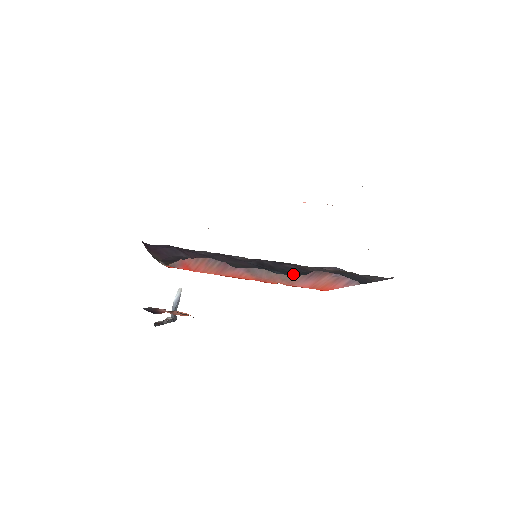
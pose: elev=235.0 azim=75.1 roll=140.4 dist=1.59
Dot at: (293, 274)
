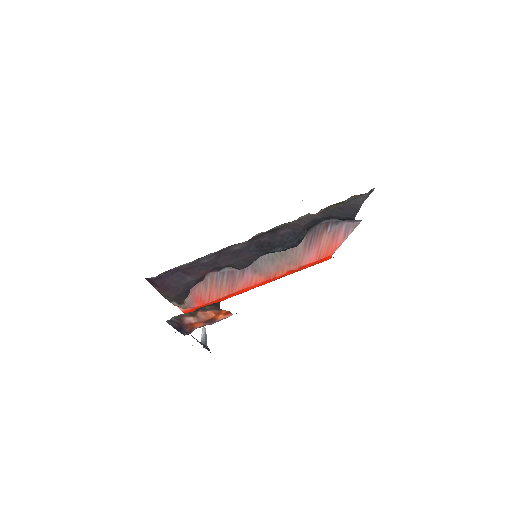
Dot at: (292, 243)
